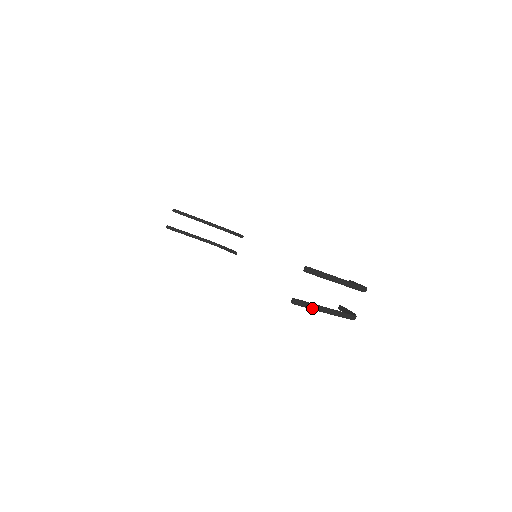
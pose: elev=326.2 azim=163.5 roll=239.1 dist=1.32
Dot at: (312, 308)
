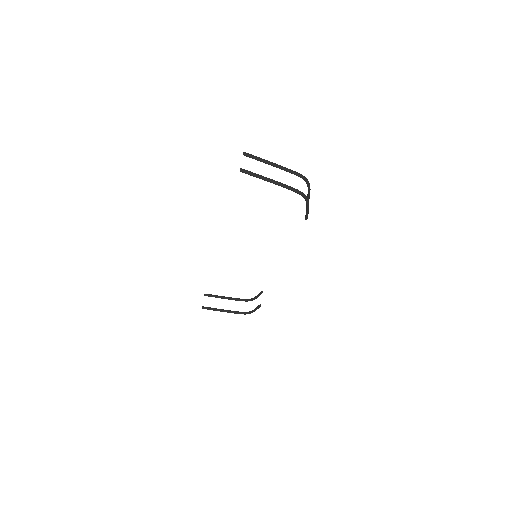
Dot at: (258, 176)
